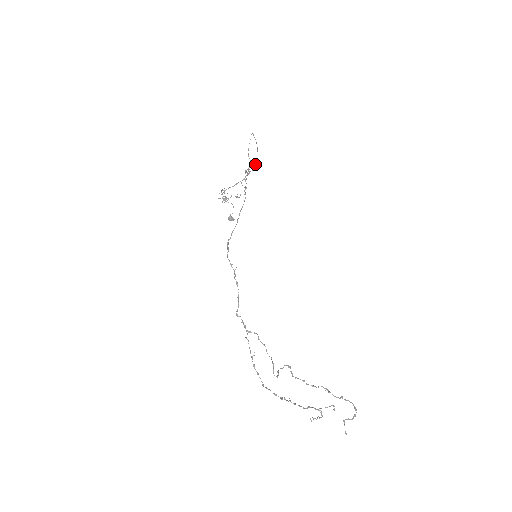
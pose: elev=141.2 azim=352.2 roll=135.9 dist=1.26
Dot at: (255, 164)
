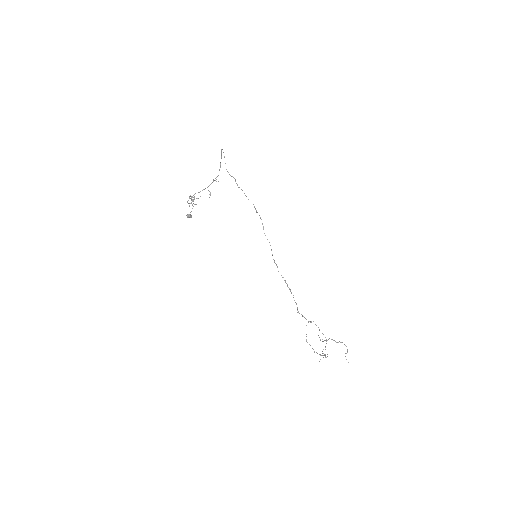
Dot at: occluded
